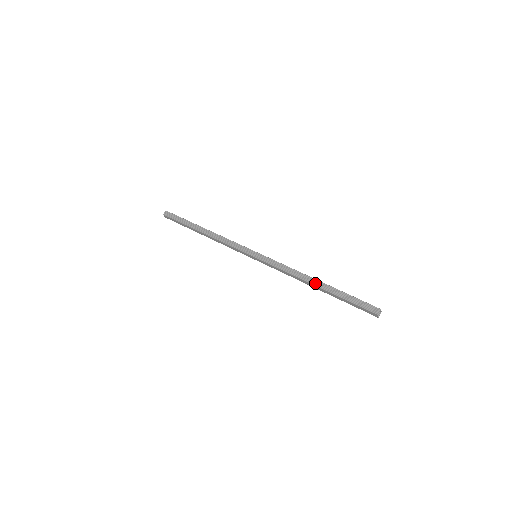
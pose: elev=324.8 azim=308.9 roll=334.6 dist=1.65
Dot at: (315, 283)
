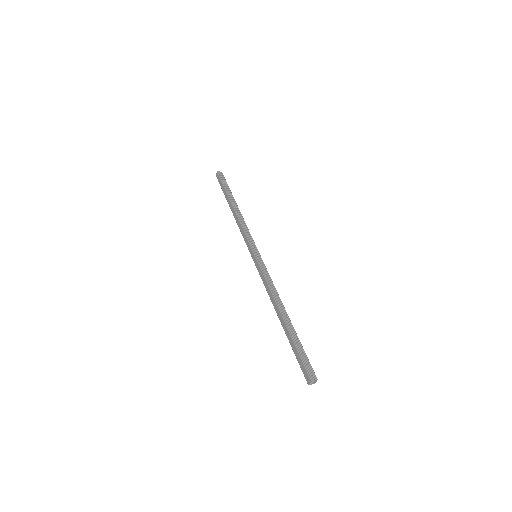
Dot at: (283, 313)
